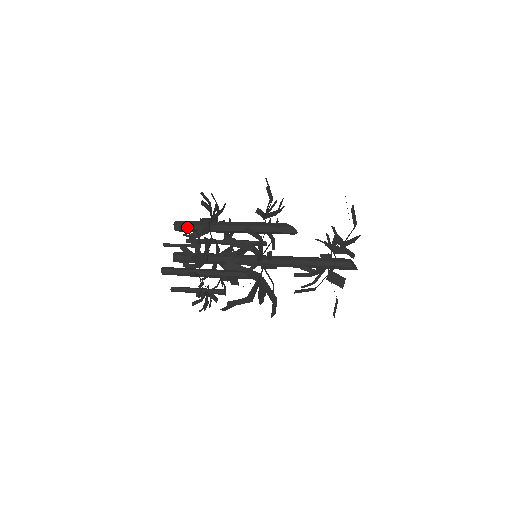
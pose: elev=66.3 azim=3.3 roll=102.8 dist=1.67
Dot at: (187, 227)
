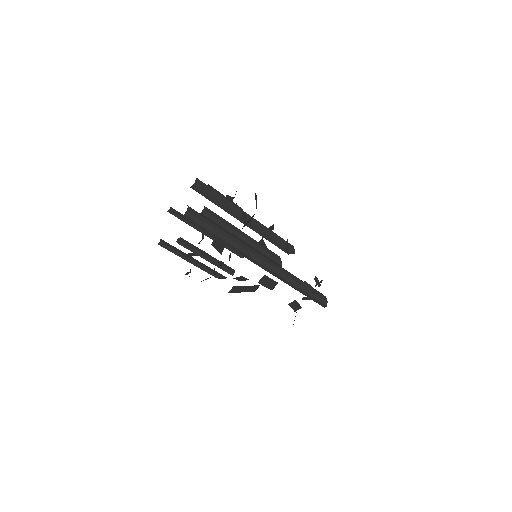
Dot at: occluded
